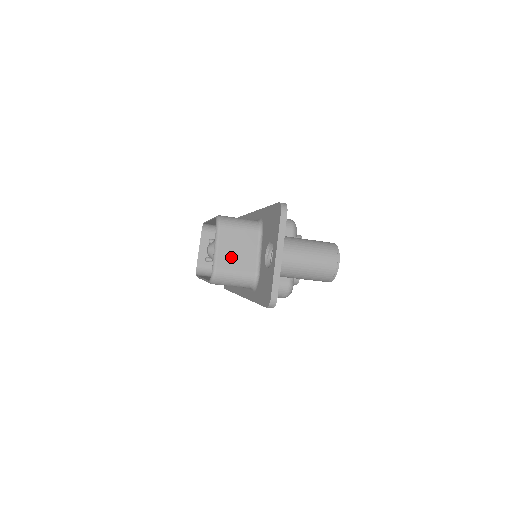
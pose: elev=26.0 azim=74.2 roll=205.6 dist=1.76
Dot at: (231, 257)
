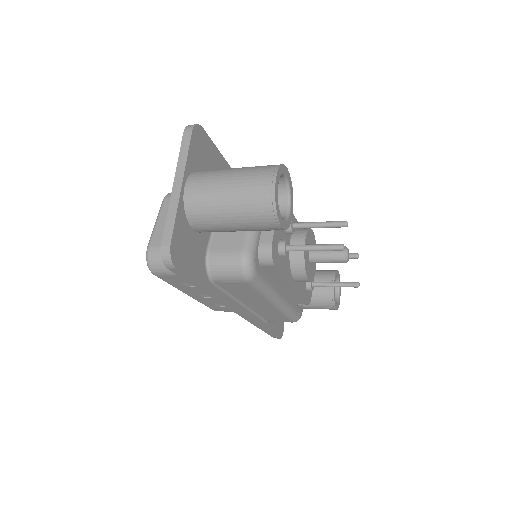
Dot at: occluded
